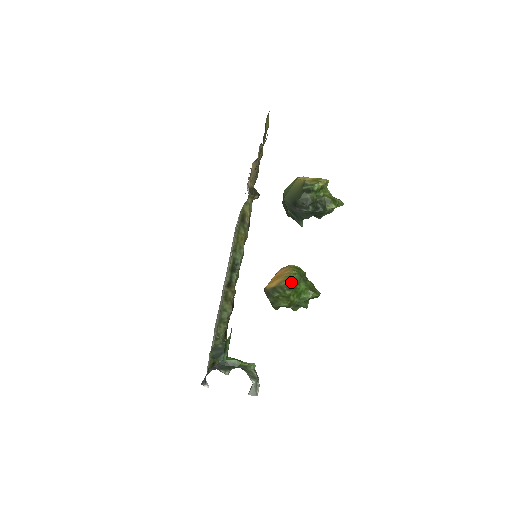
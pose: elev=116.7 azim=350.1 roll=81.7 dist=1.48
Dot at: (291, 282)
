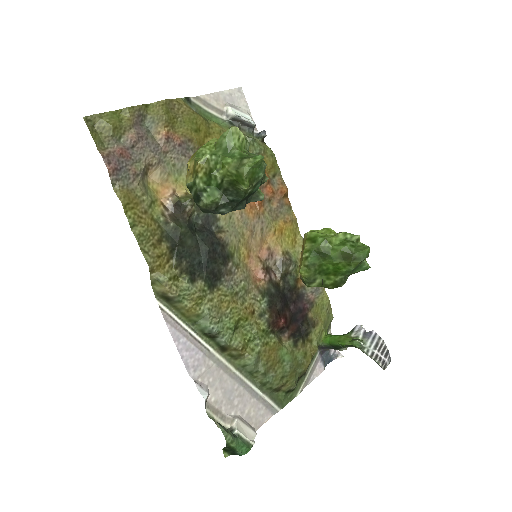
Dot at: (307, 273)
